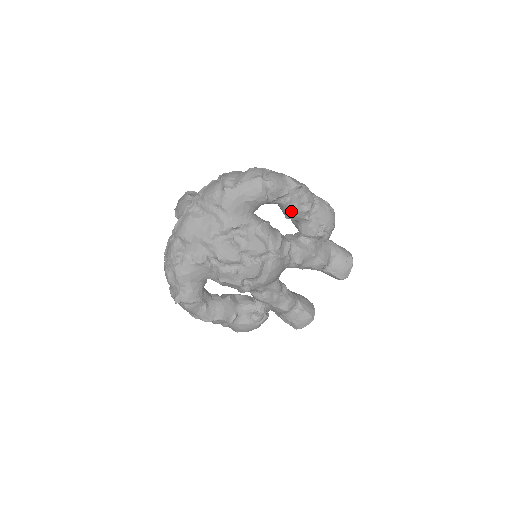
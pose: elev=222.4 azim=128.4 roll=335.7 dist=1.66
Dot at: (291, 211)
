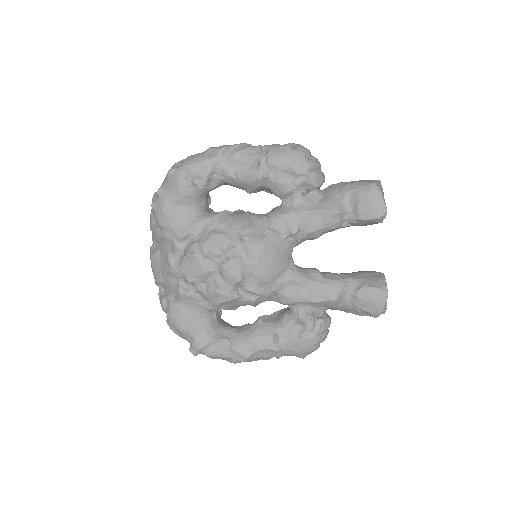
Dot at: (238, 181)
